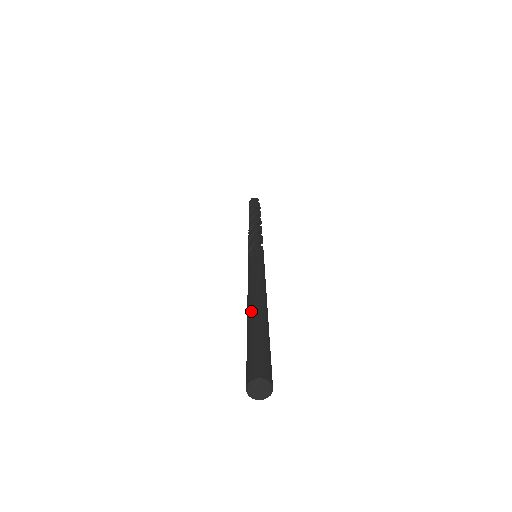
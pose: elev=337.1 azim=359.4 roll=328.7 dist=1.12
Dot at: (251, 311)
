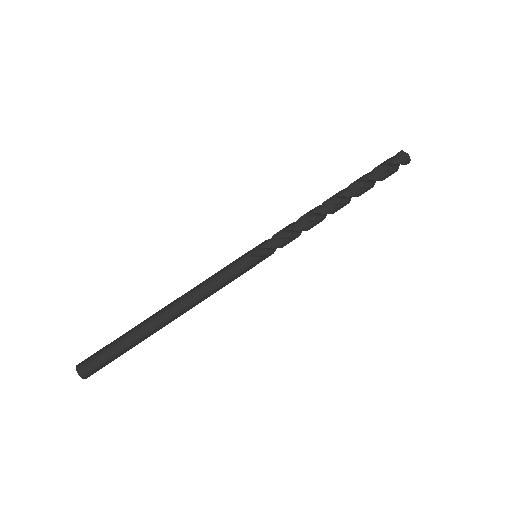
Dot at: (152, 327)
